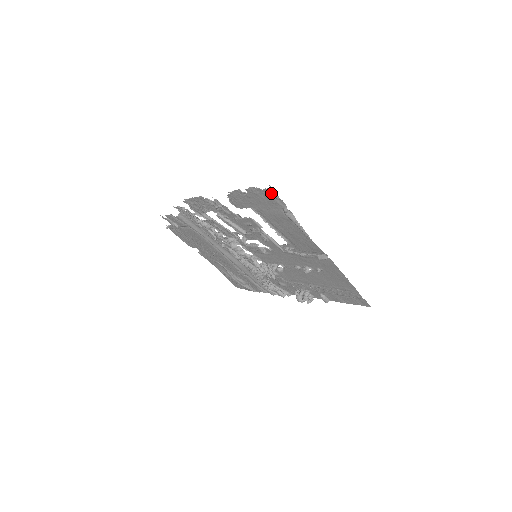
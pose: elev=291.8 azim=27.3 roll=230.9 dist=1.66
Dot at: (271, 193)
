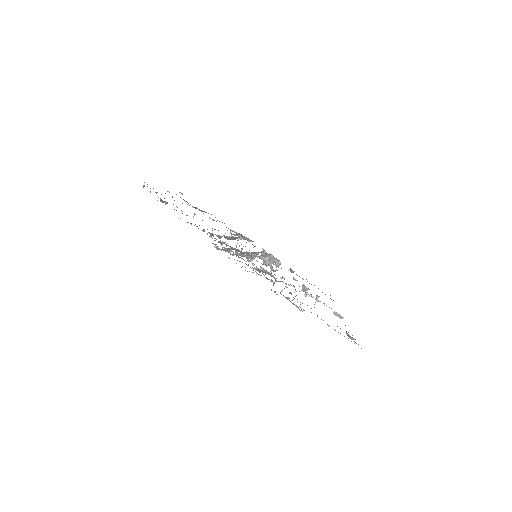
Dot at: occluded
